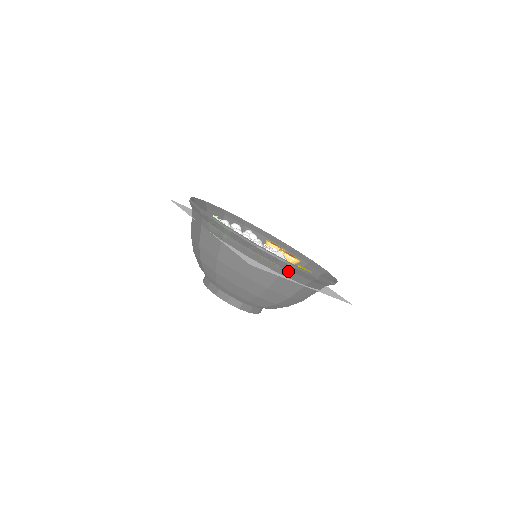
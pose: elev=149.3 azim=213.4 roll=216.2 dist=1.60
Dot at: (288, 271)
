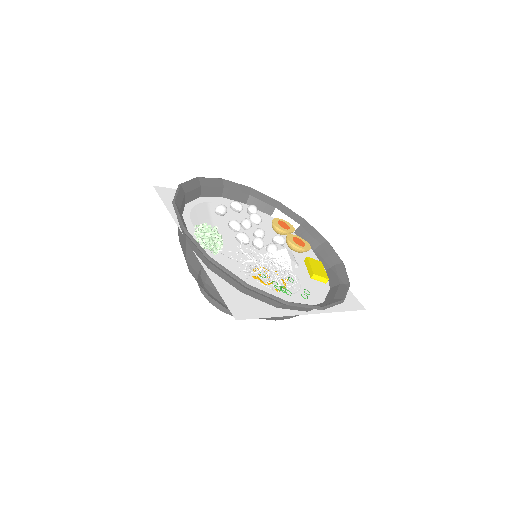
Dot at: (286, 305)
